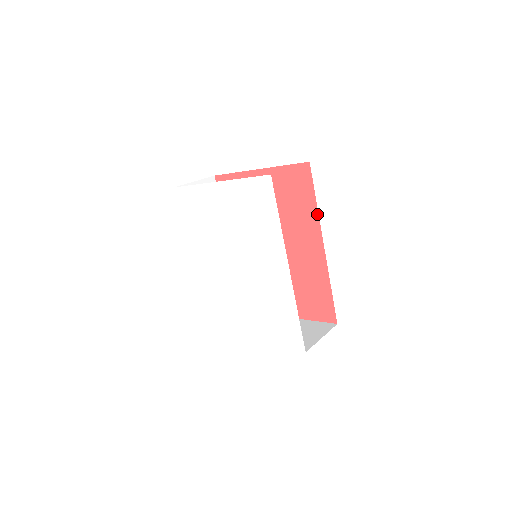
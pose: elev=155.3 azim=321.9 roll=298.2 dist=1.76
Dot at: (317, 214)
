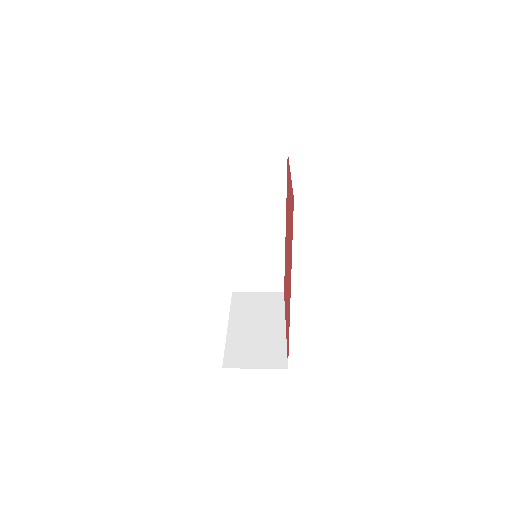
Dot at: occluded
